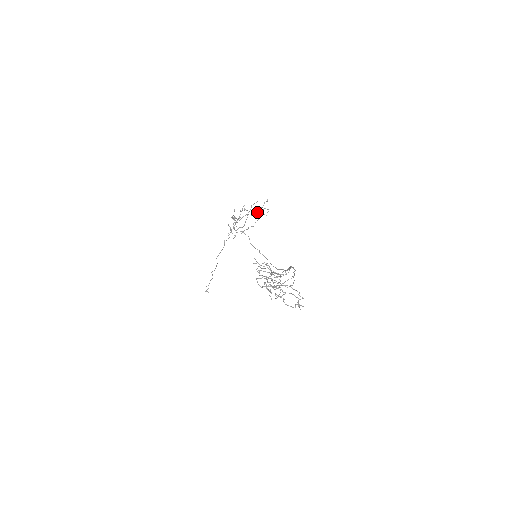
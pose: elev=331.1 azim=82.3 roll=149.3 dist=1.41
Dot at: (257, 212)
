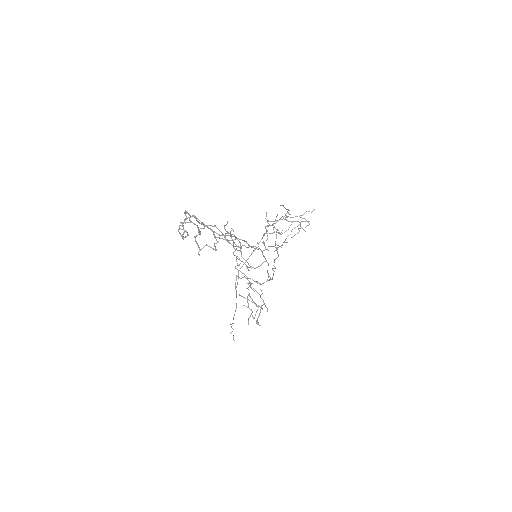
Dot at: occluded
